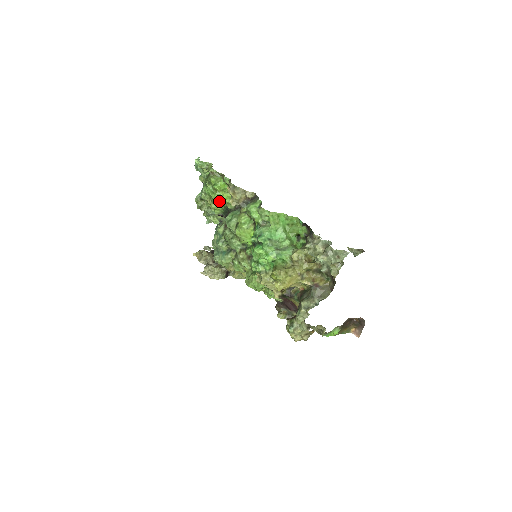
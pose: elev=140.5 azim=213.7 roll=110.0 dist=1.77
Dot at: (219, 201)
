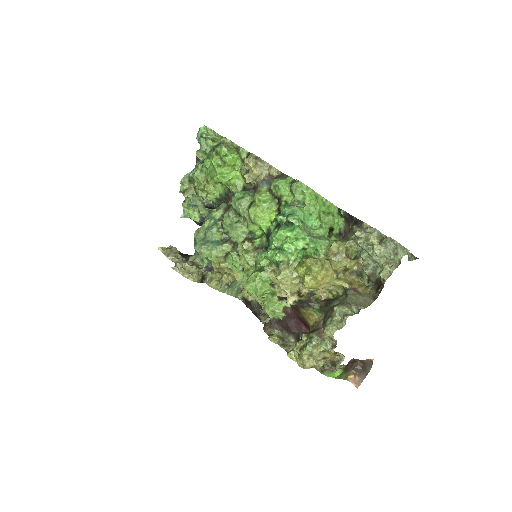
Dot at: (224, 178)
